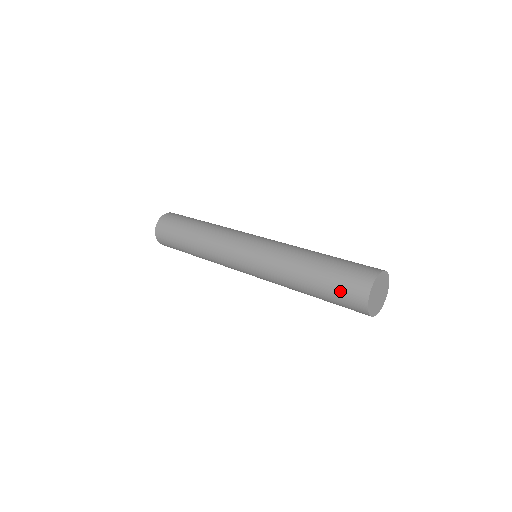
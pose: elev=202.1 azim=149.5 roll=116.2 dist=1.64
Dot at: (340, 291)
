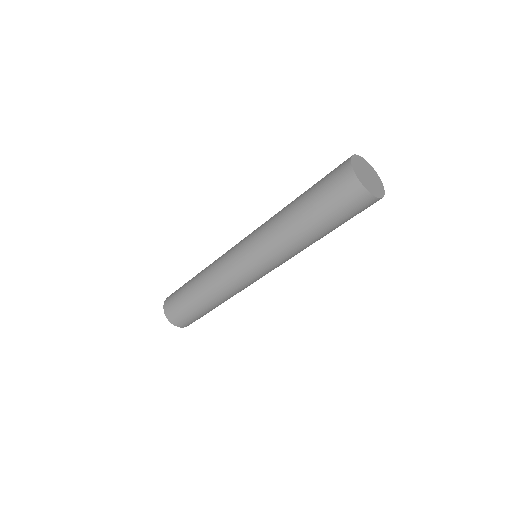
Dot at: (330, 195)
